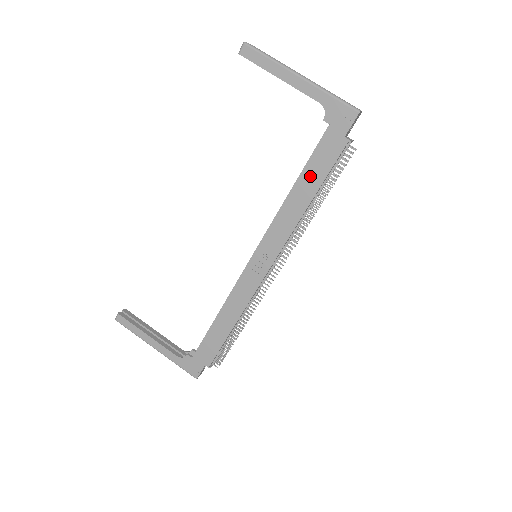
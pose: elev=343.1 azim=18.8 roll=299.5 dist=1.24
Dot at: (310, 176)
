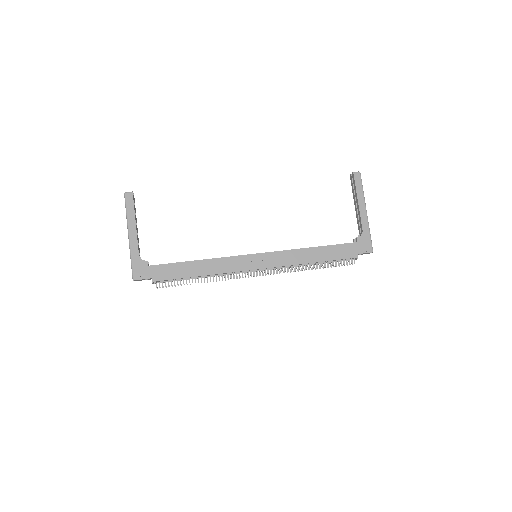
Dot at: (327, 252)
